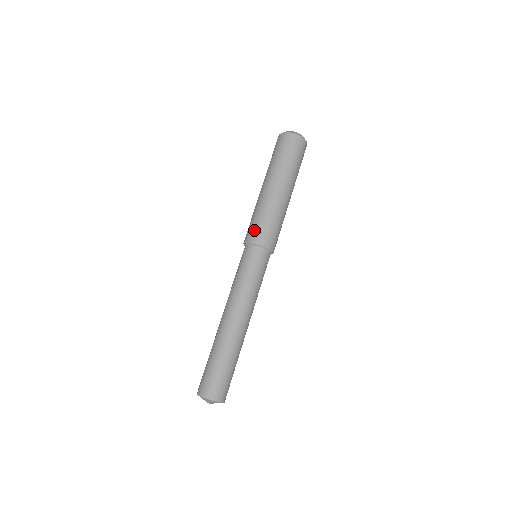
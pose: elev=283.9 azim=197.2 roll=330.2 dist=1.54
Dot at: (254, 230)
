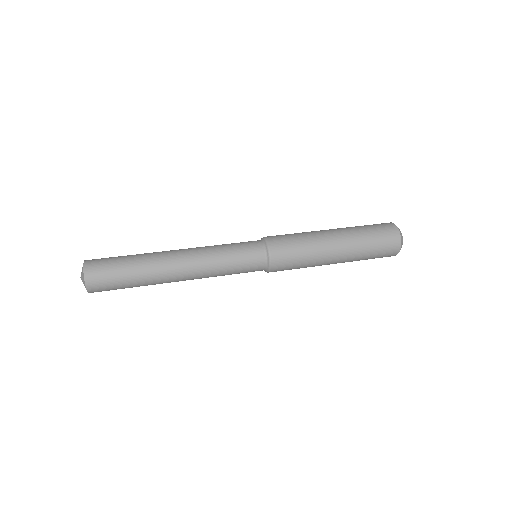
Dot at: occluded
